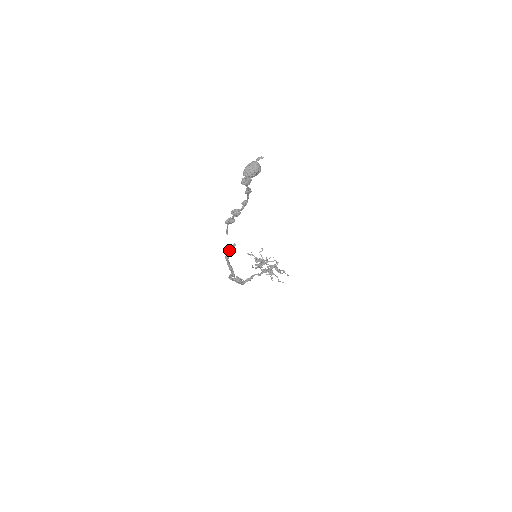
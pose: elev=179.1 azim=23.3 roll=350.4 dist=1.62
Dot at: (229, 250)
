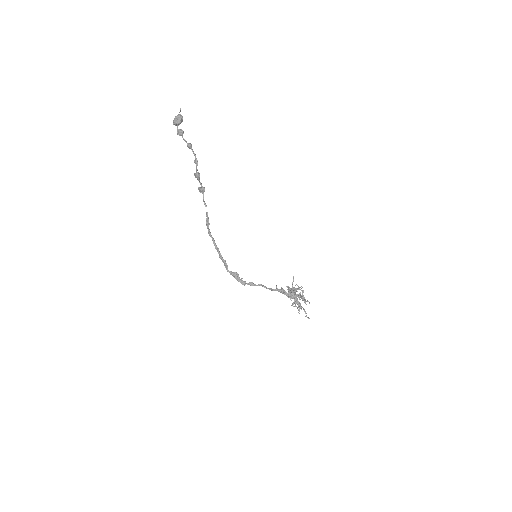
Dot at: (206, 220)
